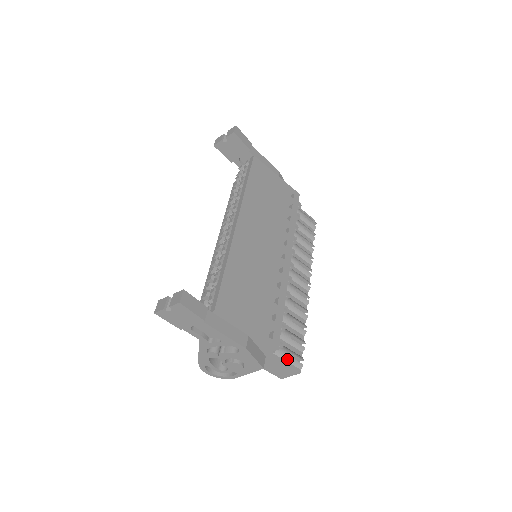
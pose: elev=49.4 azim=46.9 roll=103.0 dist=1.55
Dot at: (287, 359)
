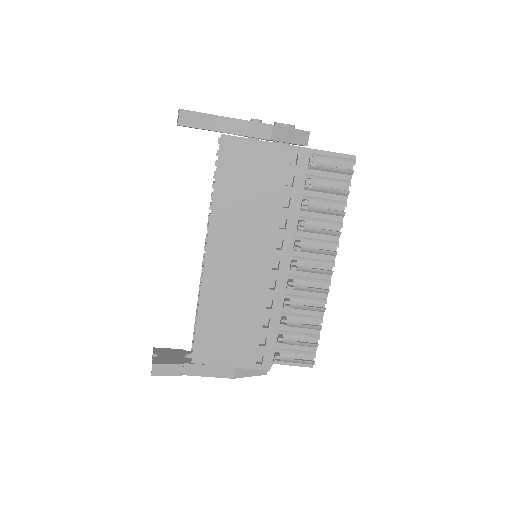
Dot at: (294, 362)
